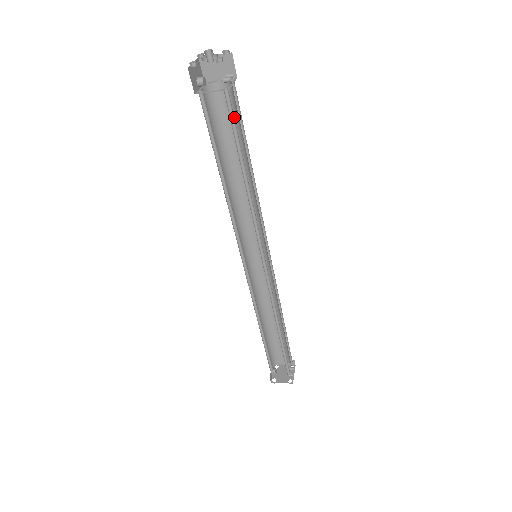
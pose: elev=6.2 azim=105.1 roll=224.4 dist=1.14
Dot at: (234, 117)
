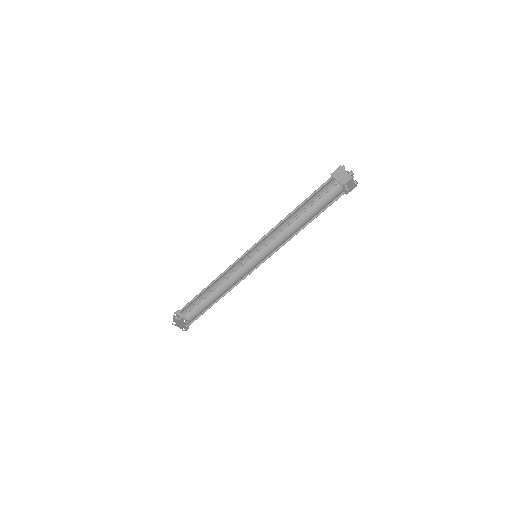
Dot at: (324, 197)
